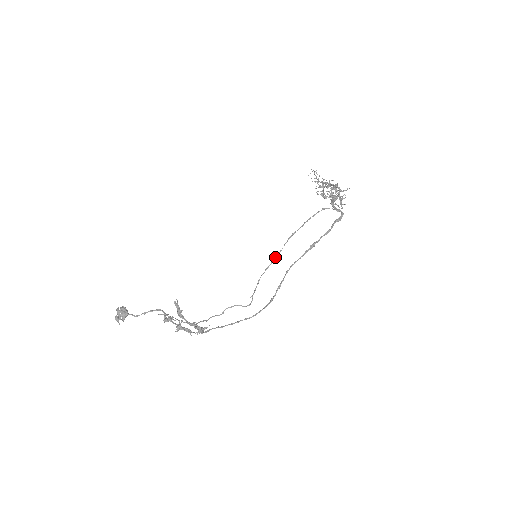
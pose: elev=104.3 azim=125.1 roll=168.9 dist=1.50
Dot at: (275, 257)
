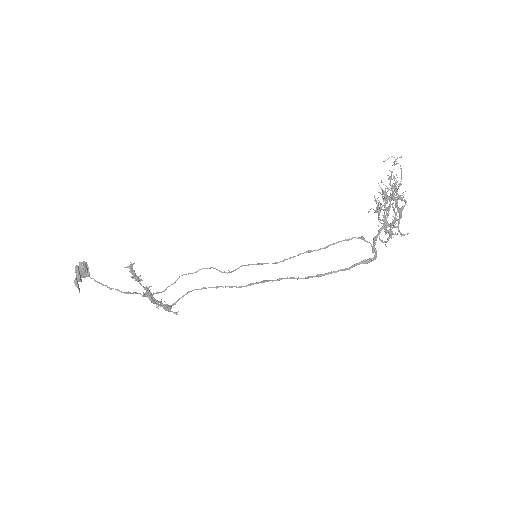
Dot at: (276, 263)
